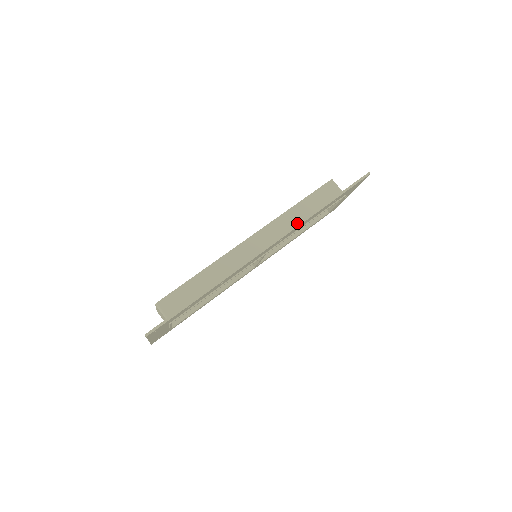
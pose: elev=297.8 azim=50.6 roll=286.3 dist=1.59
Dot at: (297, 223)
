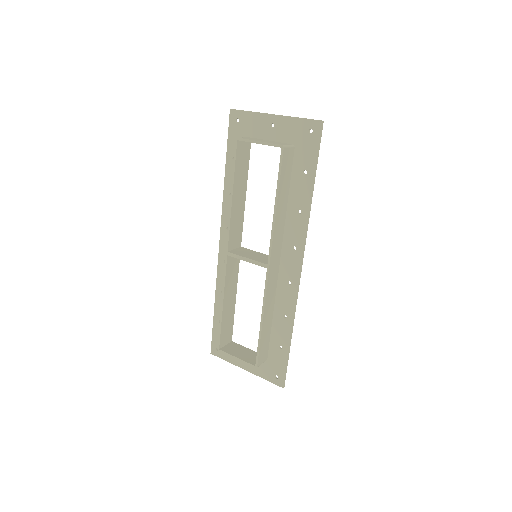
Dot at: (284, 215)
